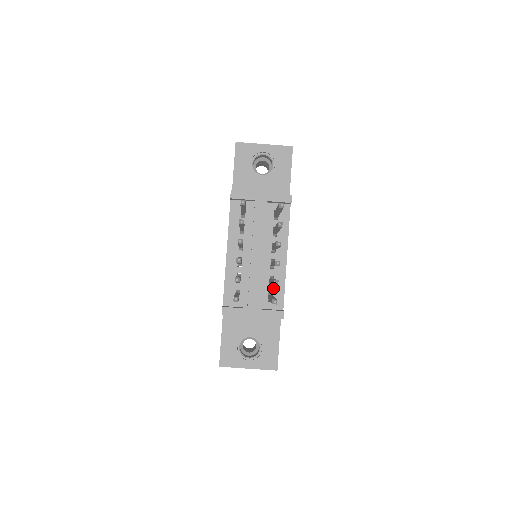
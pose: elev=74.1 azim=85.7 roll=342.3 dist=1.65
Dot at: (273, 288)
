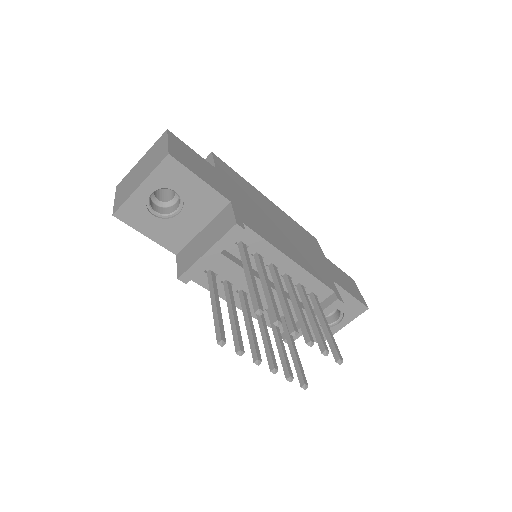
Dot at: (308, 289)
